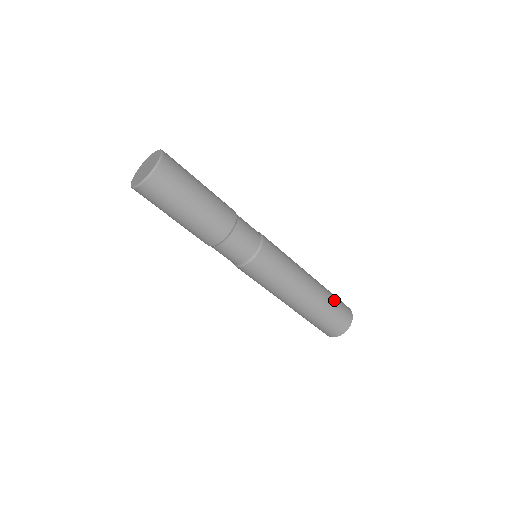
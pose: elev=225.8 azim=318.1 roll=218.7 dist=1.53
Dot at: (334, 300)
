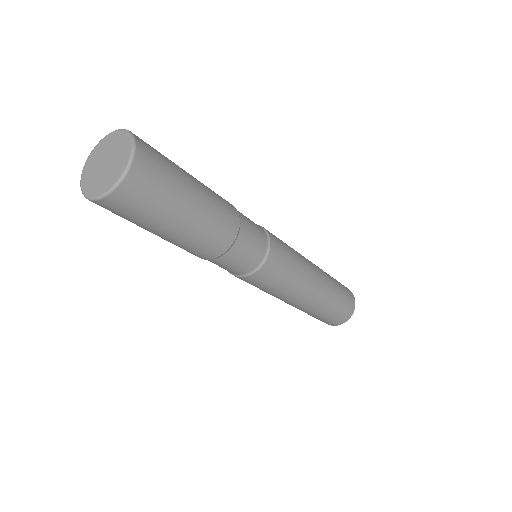
Dot at: occluded
